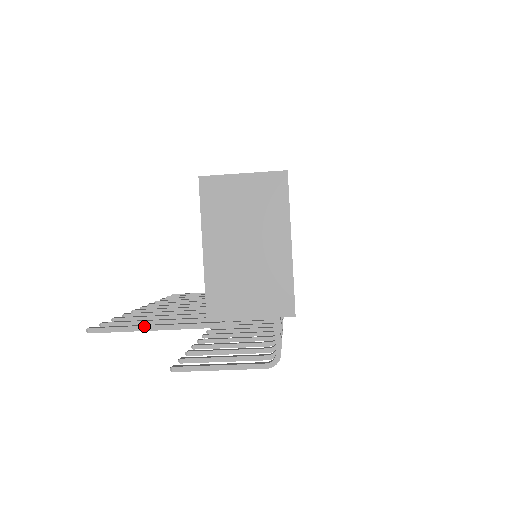
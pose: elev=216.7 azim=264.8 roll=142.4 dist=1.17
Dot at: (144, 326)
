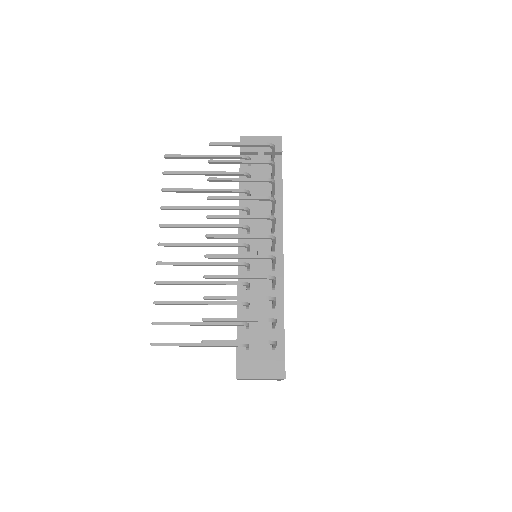
Dot at: (198, 156)
